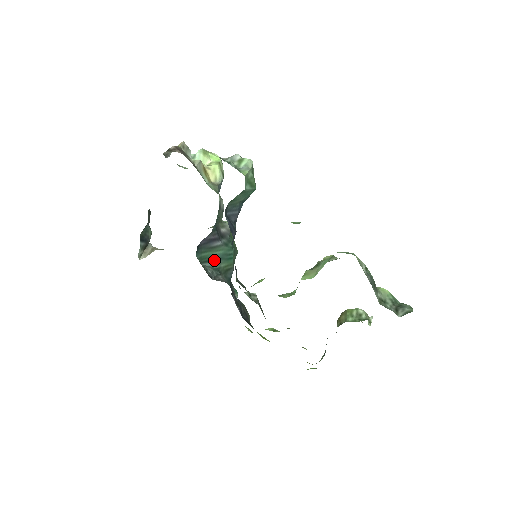
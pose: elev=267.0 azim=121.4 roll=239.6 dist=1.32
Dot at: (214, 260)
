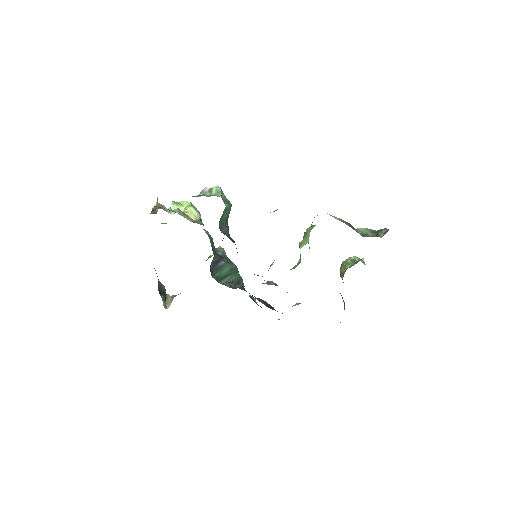
Dot at: (226, 277)
